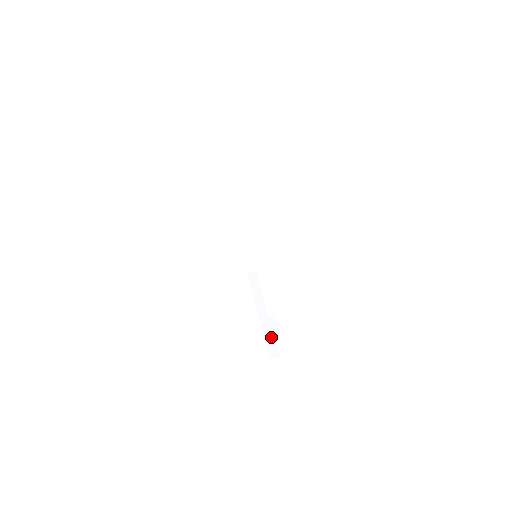
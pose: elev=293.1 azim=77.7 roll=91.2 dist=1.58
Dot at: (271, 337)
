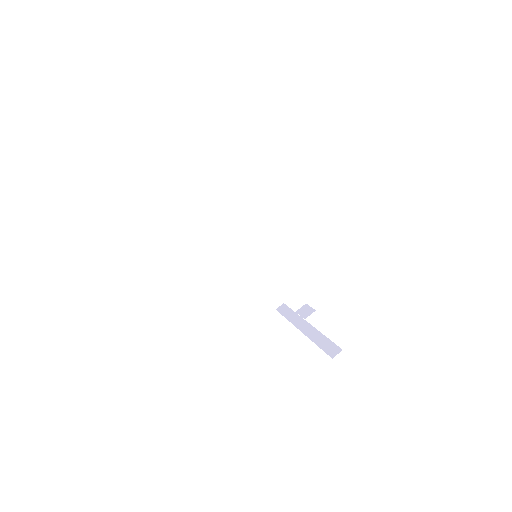
Dot at: (324, 341)
